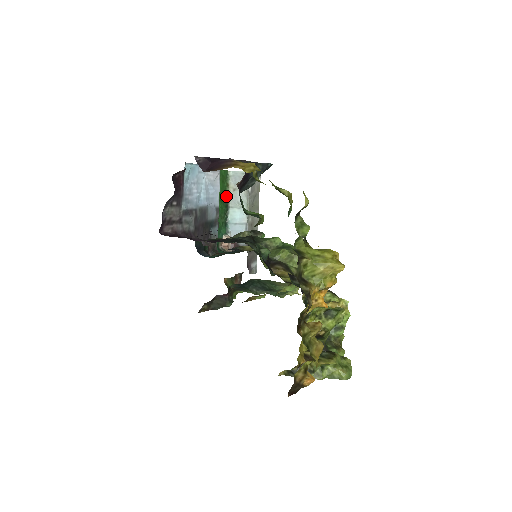
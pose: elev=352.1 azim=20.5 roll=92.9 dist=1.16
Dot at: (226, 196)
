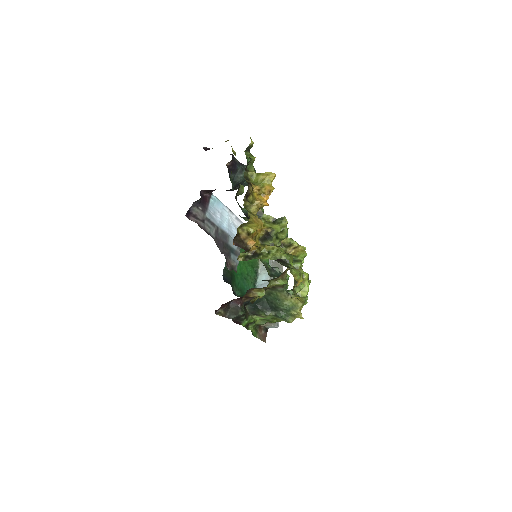
Dot at: (256, 266)
